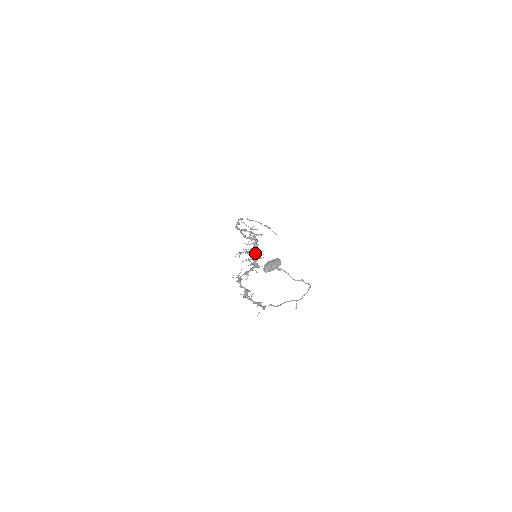
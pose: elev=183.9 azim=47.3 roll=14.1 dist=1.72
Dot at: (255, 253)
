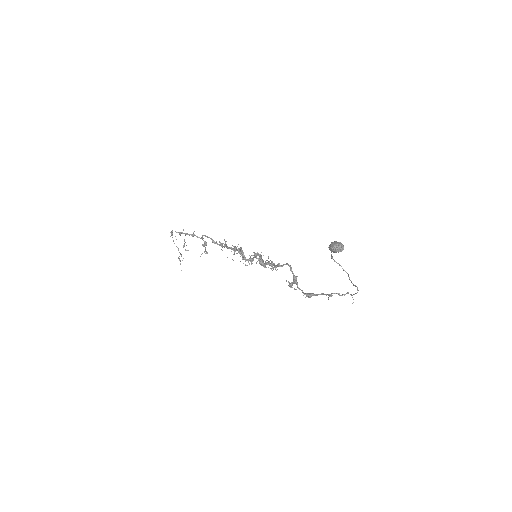
Dot at: occluded
